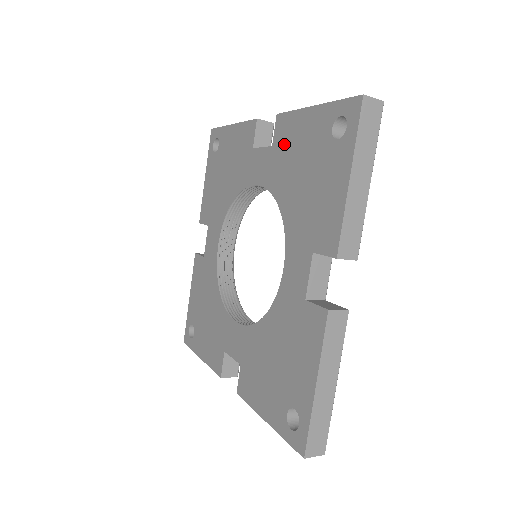
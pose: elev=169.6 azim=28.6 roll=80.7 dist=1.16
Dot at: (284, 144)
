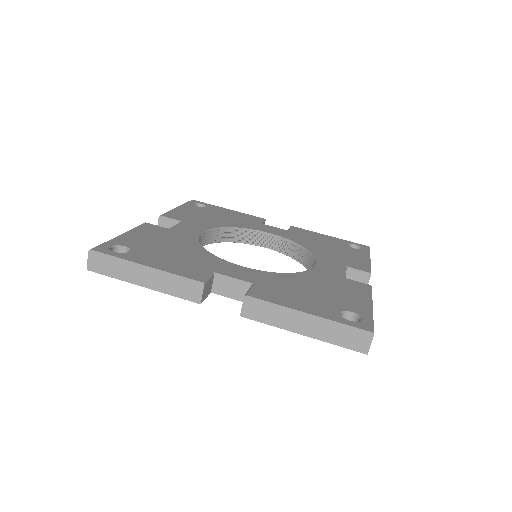
Dot at: occluded
